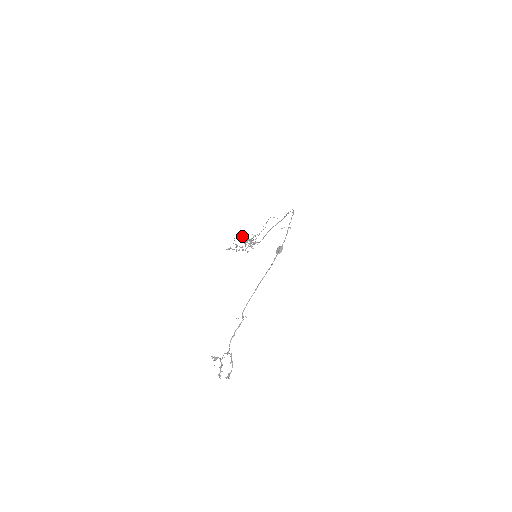
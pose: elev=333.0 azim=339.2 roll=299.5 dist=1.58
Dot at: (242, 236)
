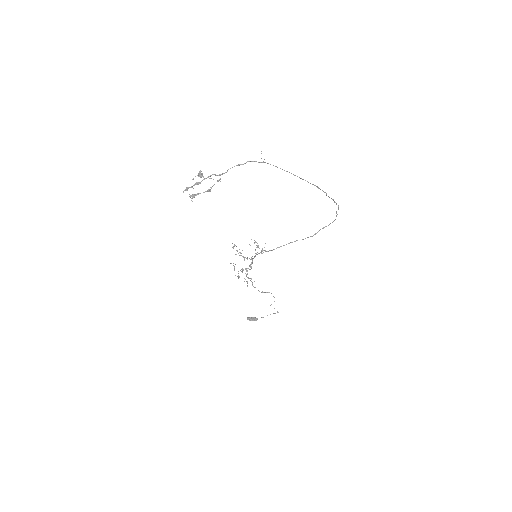
Dot at: occluded
